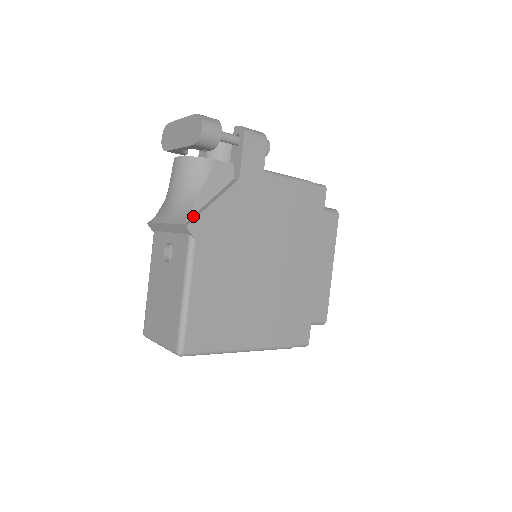
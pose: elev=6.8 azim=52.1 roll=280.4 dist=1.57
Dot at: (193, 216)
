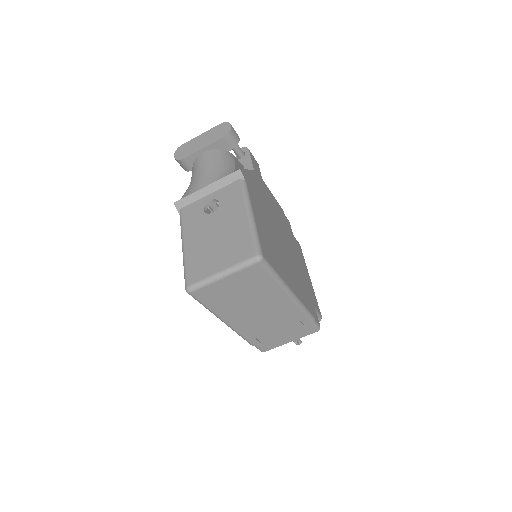
Dot at: occluded
